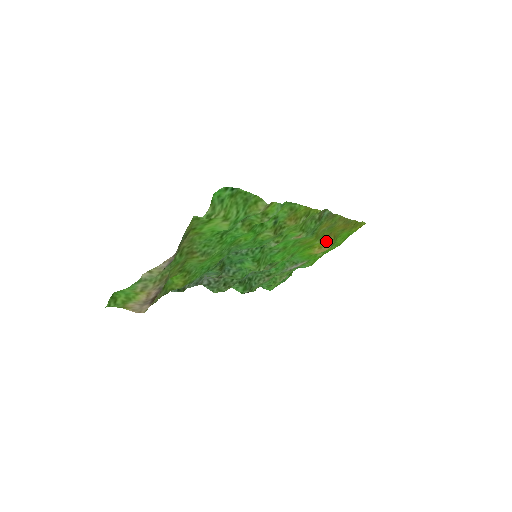
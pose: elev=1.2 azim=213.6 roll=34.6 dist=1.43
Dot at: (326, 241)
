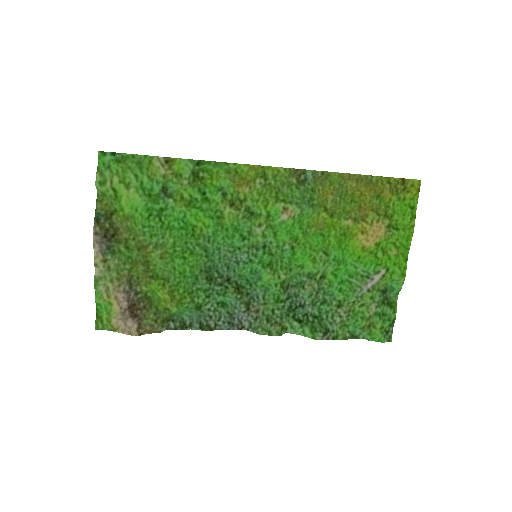
Dot at: (363, 220)
